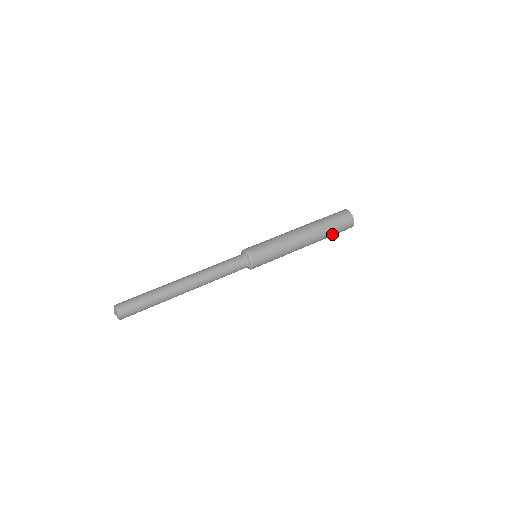
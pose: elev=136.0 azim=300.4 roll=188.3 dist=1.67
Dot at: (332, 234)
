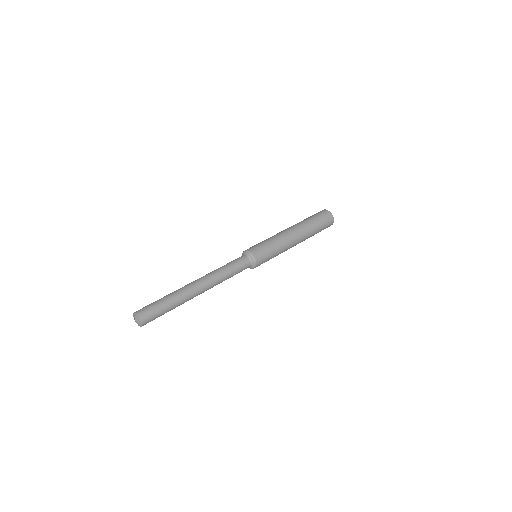
Dot at: (317, 226)
